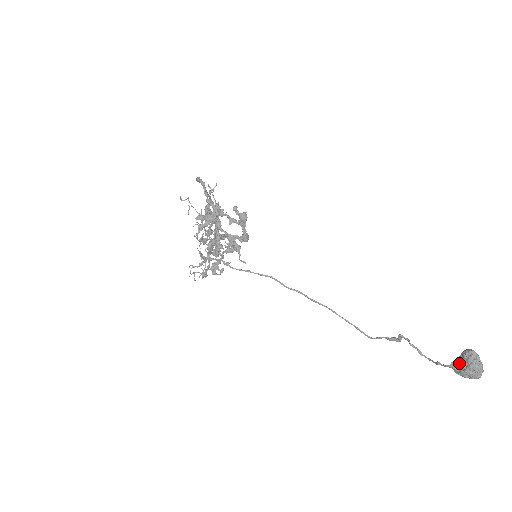
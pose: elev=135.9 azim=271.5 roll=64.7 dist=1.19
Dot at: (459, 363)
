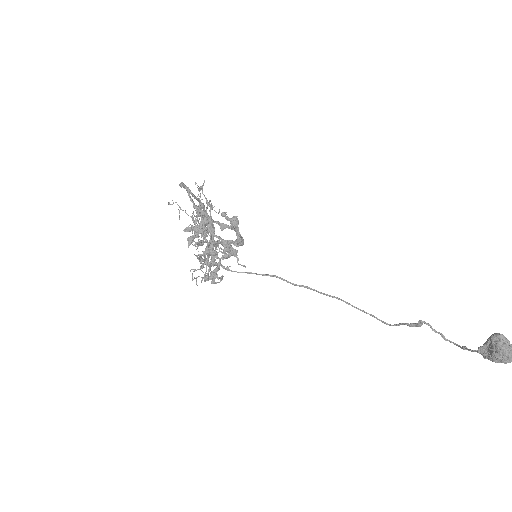
Dot at: (487, 348)
